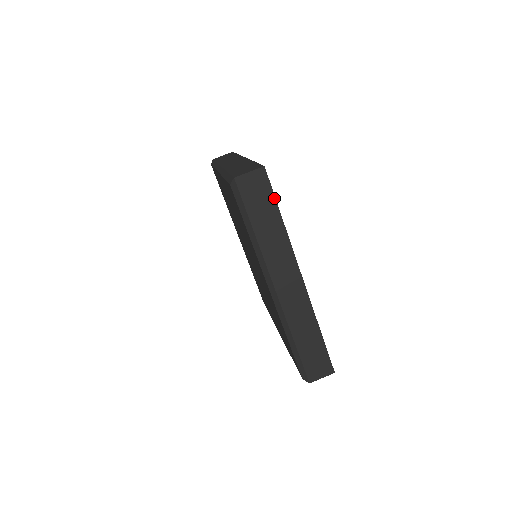
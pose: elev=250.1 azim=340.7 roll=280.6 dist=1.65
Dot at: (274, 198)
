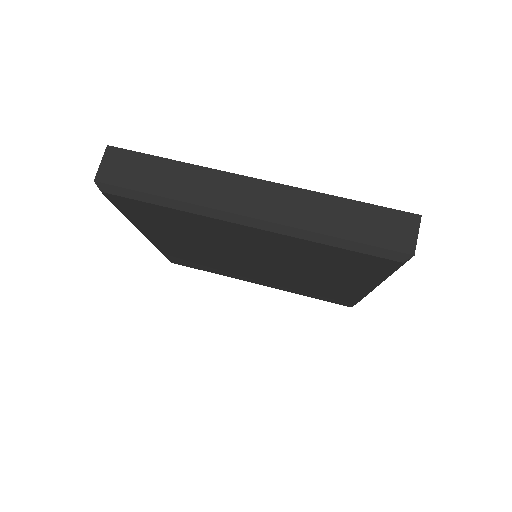
Dot at: (145, 155)
